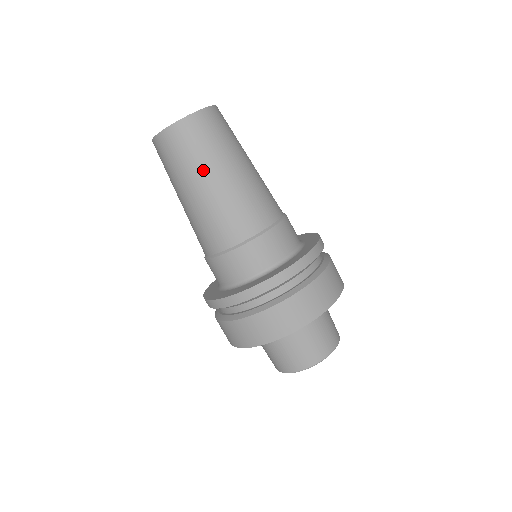
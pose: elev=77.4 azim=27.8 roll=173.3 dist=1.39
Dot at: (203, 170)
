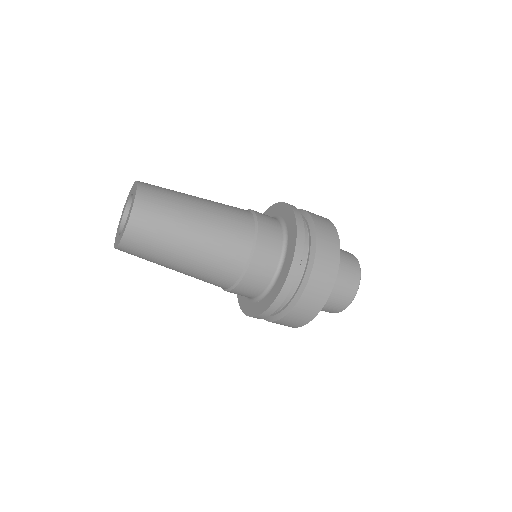
Dot at: (180, 231)
